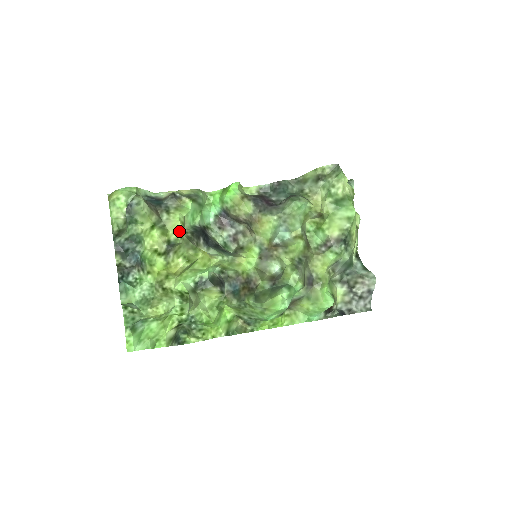
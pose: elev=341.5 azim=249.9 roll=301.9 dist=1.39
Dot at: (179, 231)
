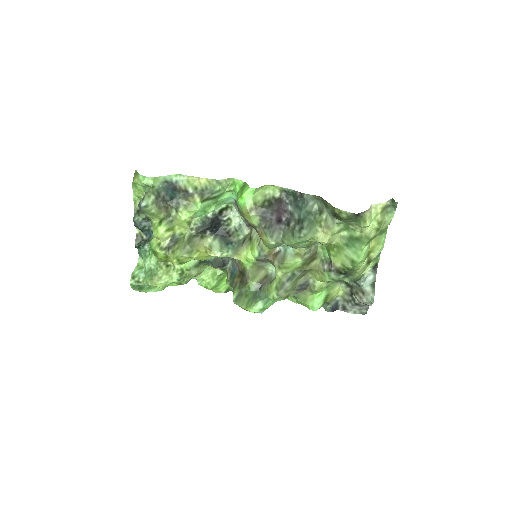
Dot at: (184, 228)
